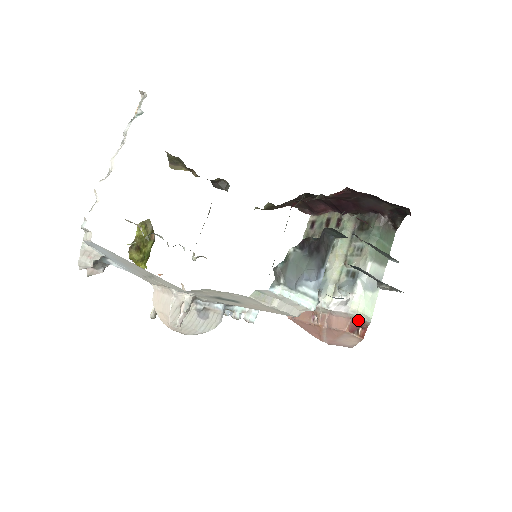
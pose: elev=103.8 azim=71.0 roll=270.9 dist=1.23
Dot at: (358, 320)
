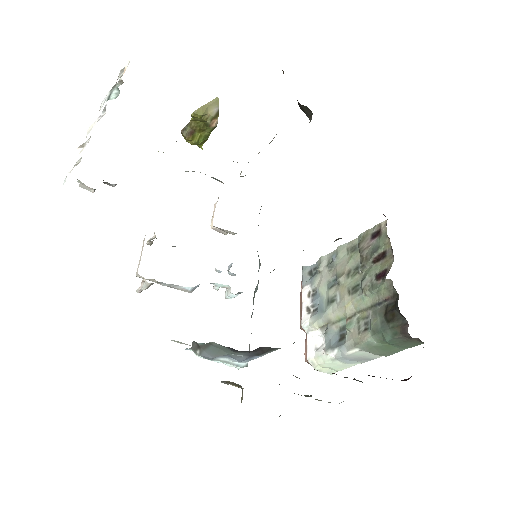
Dot at: occluded
